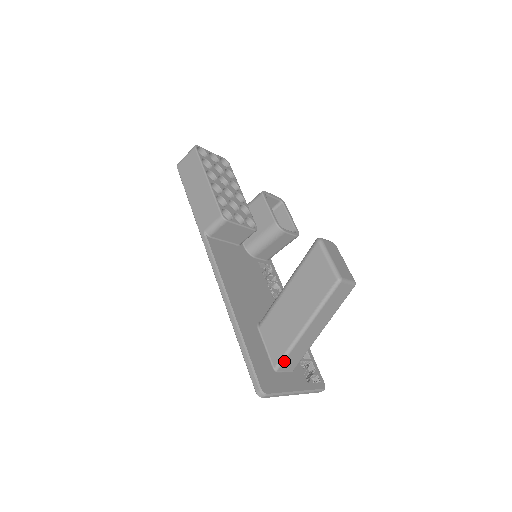
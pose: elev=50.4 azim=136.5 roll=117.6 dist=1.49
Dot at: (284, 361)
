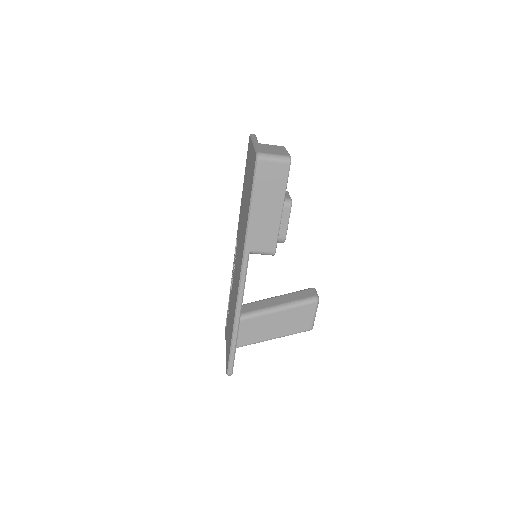
Dot at: (242, 346)
